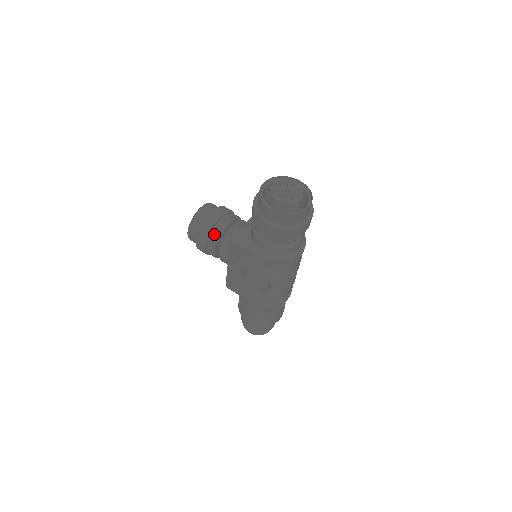
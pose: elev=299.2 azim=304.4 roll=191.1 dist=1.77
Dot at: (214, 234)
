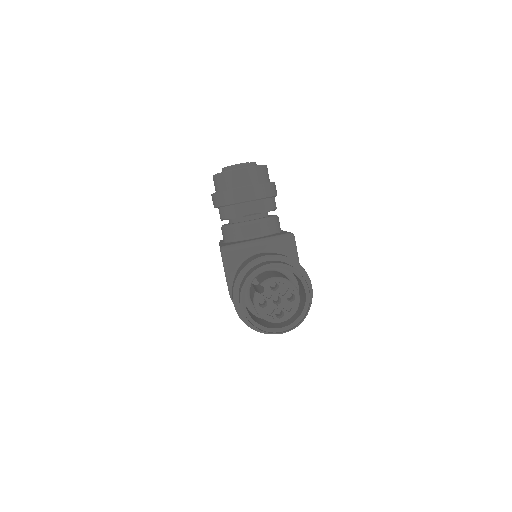
Dot at: (227, 211)
